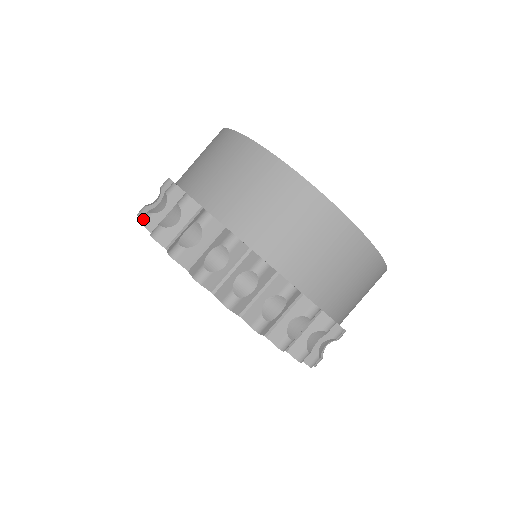
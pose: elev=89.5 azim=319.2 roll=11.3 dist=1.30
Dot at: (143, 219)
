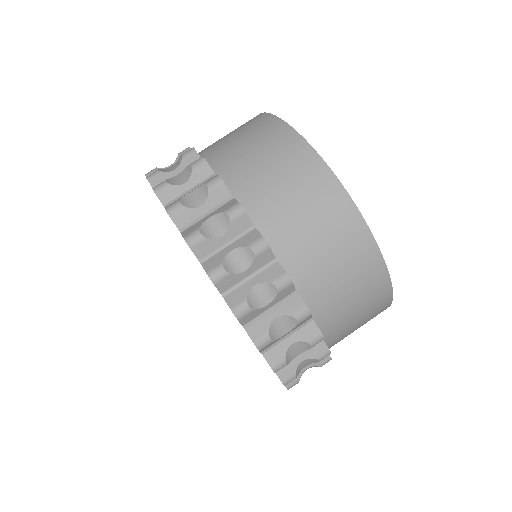
Dot at: (150, 175)
